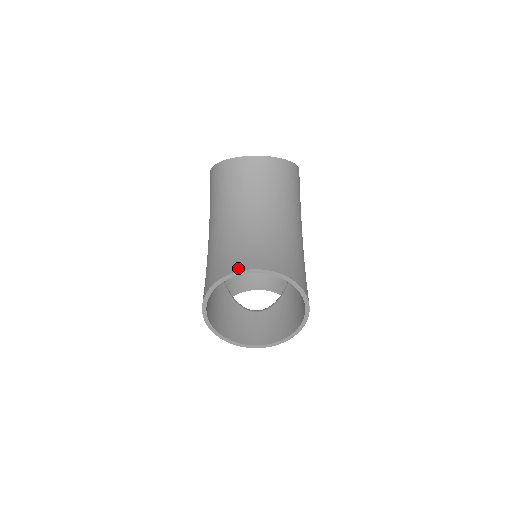
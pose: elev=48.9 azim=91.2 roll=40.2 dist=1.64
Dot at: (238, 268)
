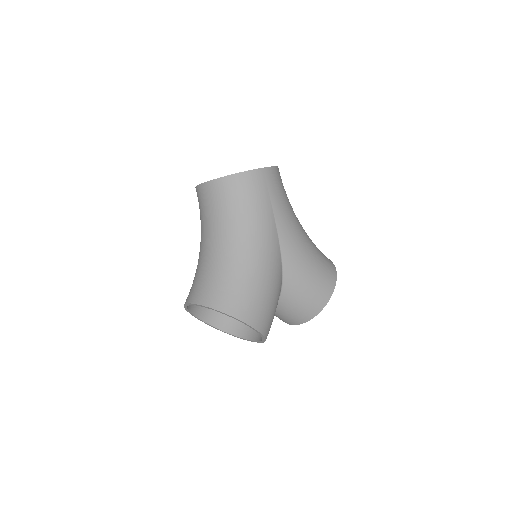
Dot at: (186, 301)
